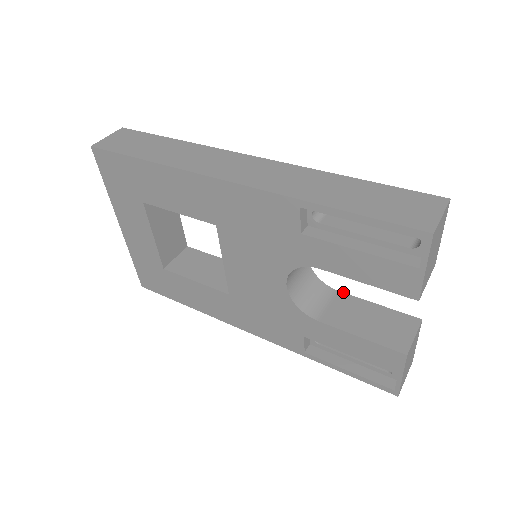
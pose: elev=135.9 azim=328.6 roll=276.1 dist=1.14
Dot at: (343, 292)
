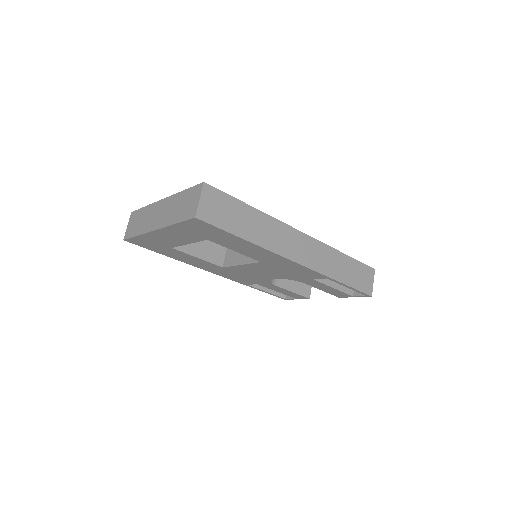
Dot at: occluded
